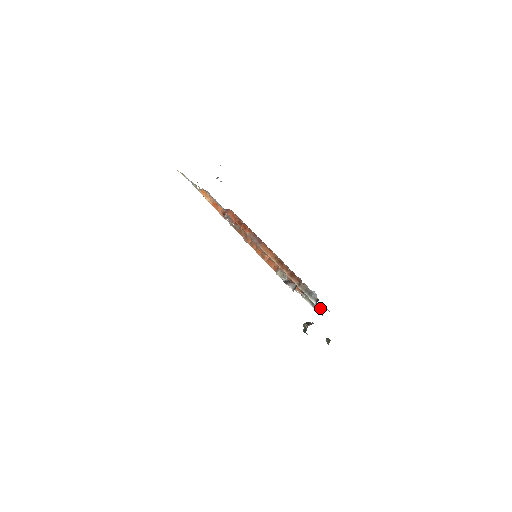
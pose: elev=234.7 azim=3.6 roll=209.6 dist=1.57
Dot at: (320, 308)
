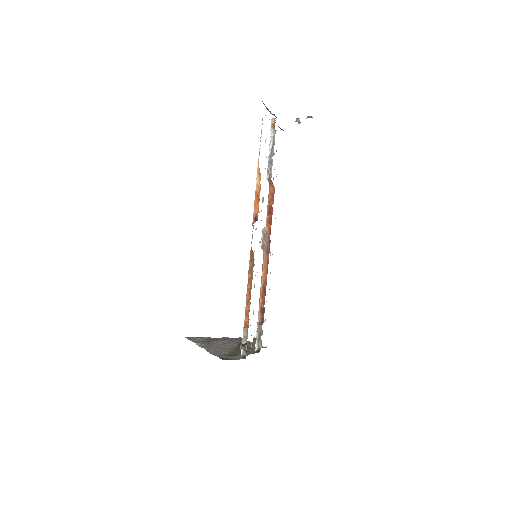
Dot at: occluded
